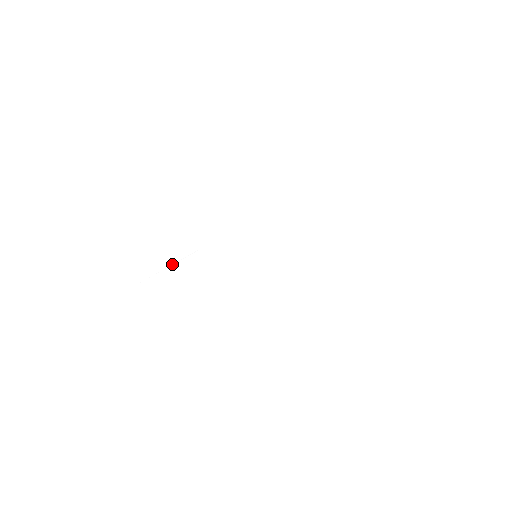
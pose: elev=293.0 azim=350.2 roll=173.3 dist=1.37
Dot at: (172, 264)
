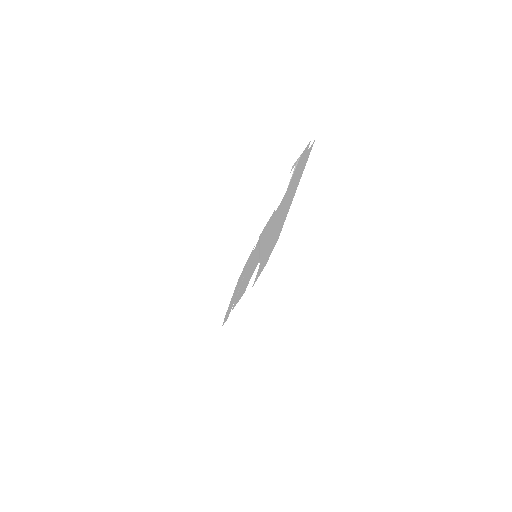
Dot at: occluded
